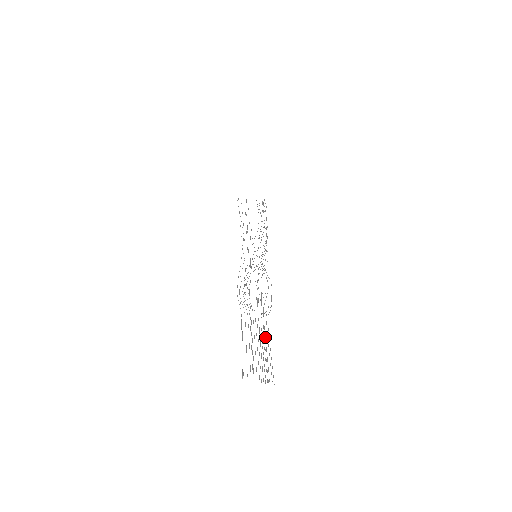
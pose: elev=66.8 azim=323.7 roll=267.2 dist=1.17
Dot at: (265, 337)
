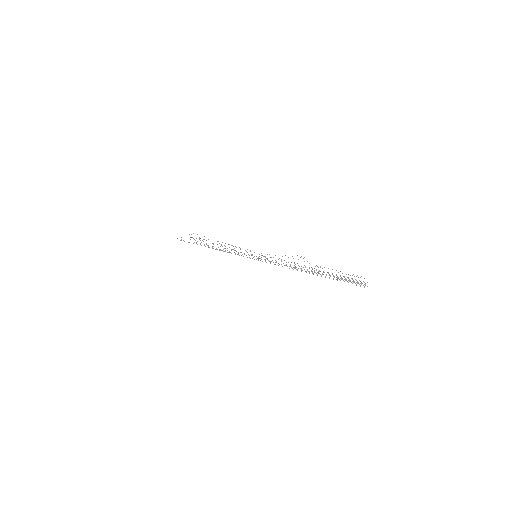
Dot at: occluded
